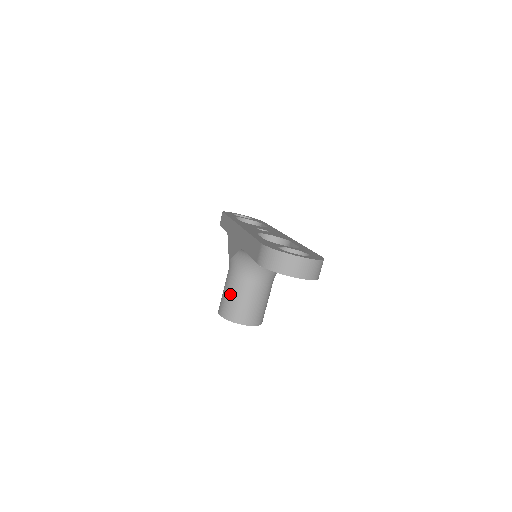
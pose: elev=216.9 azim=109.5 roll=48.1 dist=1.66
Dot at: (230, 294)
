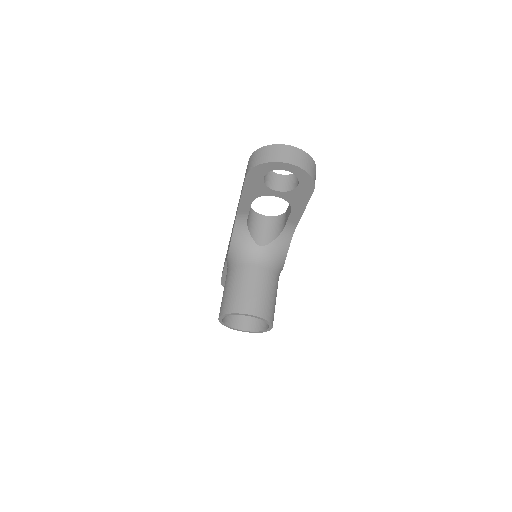
Dot at: (230, 286)
